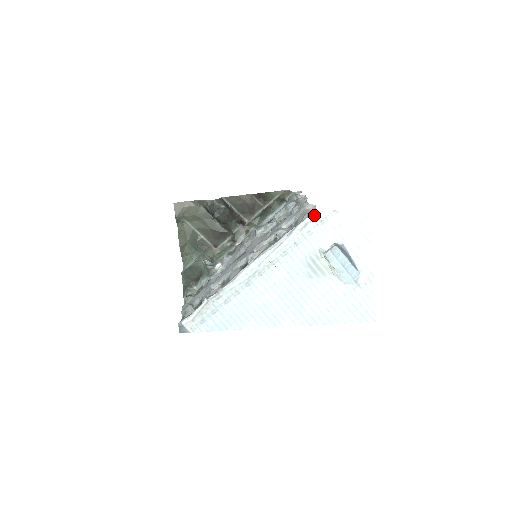
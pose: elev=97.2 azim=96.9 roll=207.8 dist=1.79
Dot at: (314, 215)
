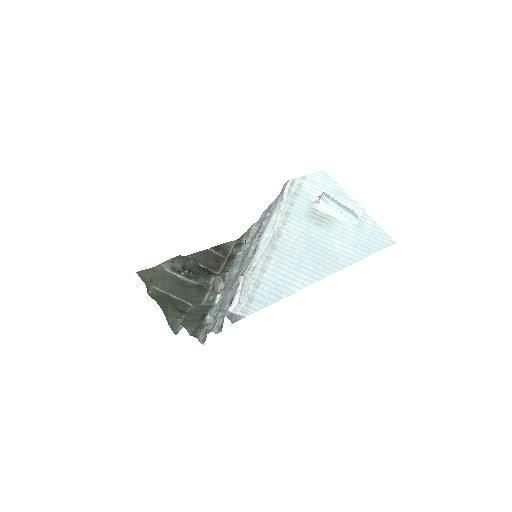
Dot at: (291, 182)
